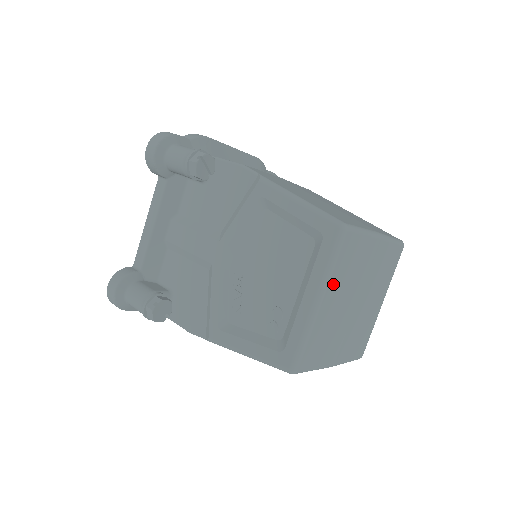
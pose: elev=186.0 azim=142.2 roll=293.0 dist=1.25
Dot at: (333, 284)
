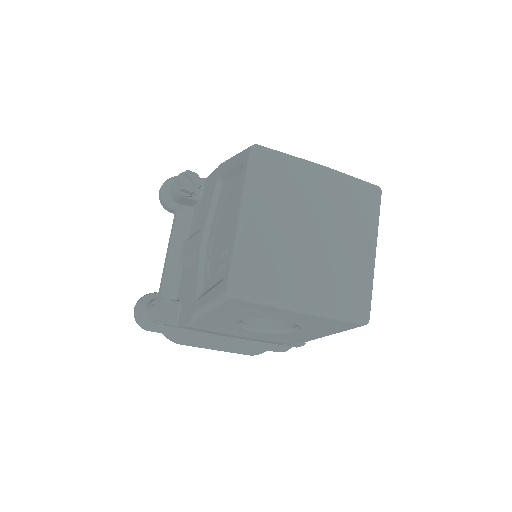
Dot at: (258, 201)
